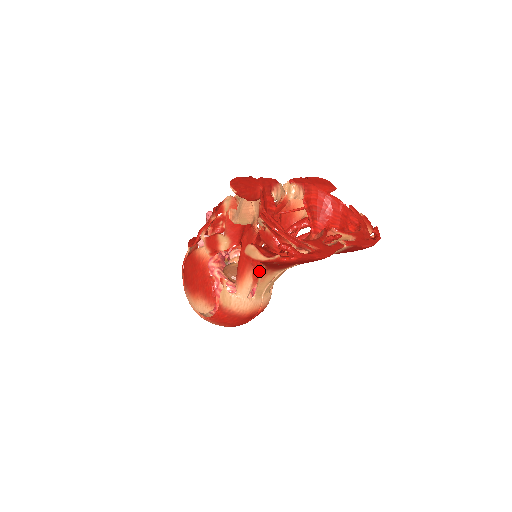
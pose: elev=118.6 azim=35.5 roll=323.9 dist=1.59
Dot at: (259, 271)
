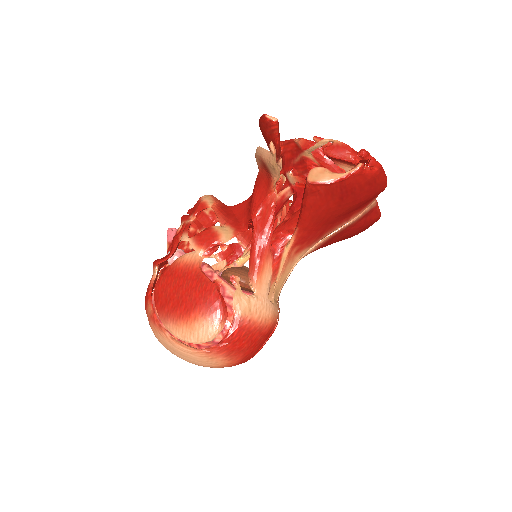
Dot at: (281, 255)
